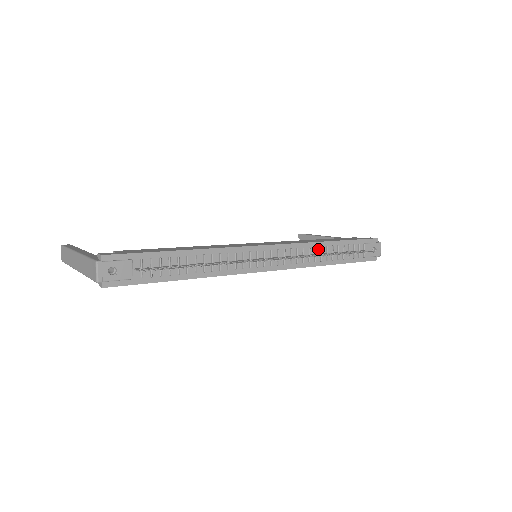
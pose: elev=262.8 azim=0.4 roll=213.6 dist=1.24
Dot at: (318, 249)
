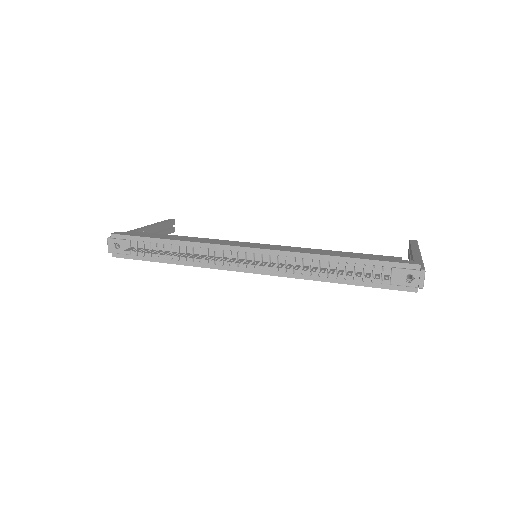
Dot at: (316, 262)
